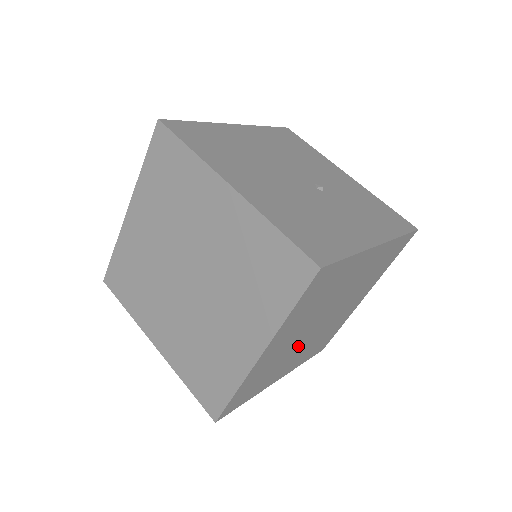
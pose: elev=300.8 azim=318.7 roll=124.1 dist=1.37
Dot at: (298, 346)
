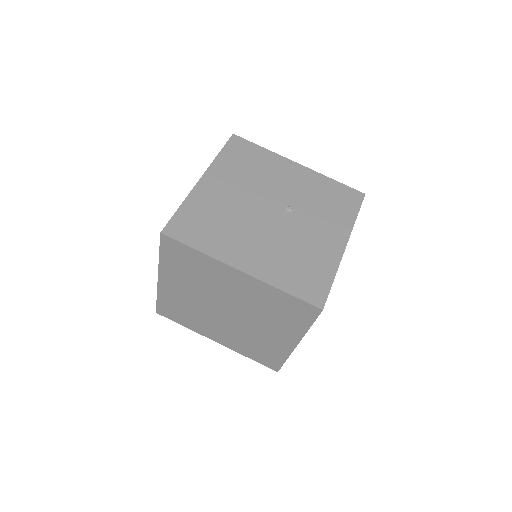
Dot at: occluded
